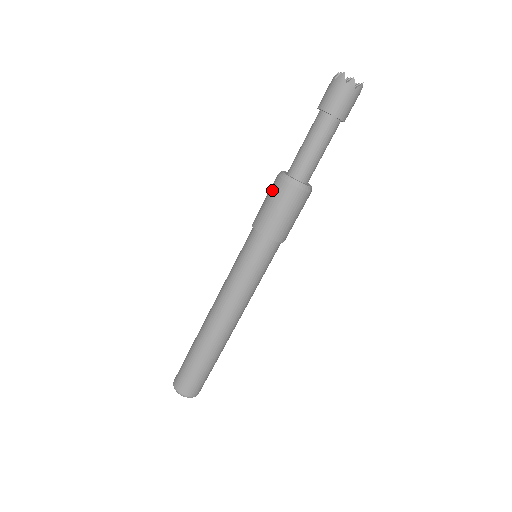
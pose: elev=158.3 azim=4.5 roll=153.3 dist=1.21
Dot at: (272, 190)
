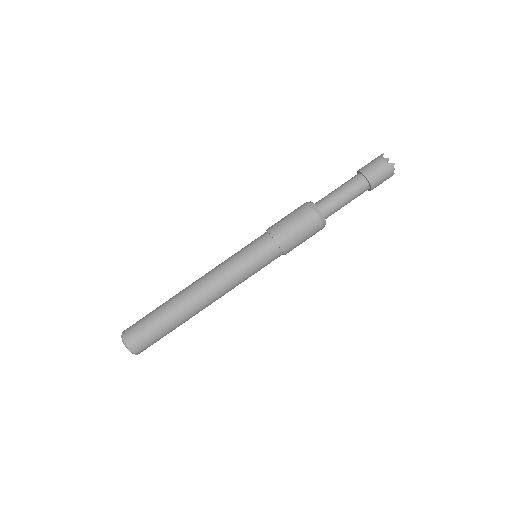
Dot at: occluded
